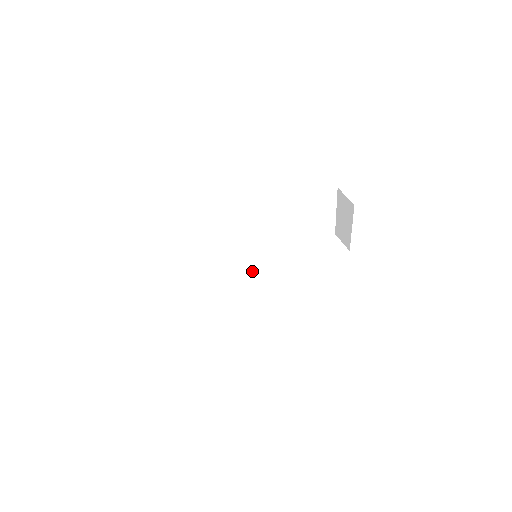
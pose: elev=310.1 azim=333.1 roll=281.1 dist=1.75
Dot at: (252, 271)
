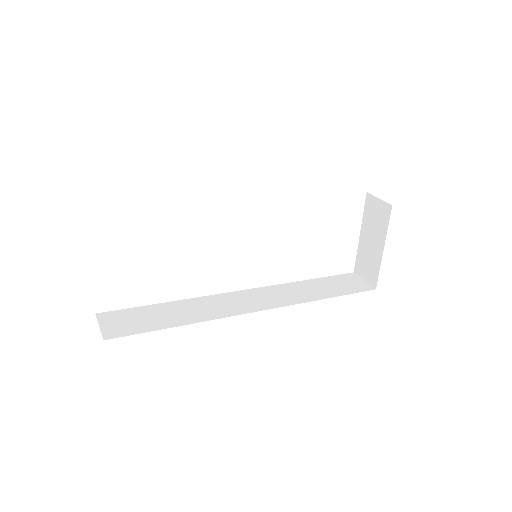
Dot at: (244, 293)
